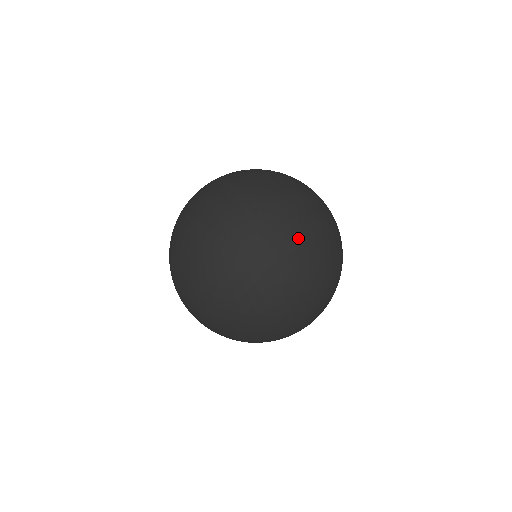
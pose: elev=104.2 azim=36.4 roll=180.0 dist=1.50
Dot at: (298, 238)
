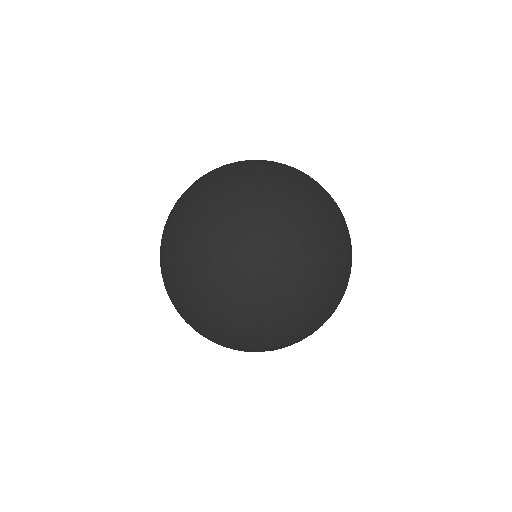
Dot at: (278, 174)
